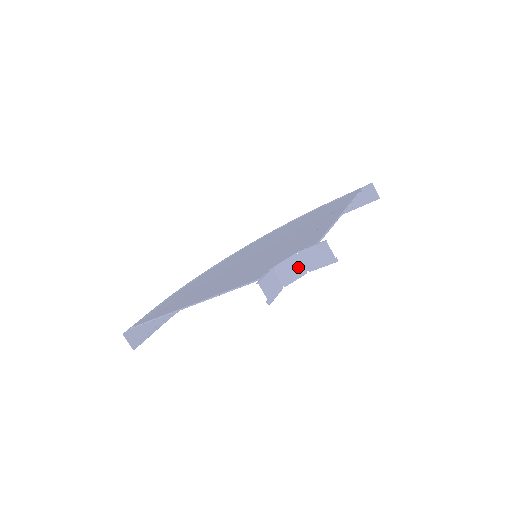
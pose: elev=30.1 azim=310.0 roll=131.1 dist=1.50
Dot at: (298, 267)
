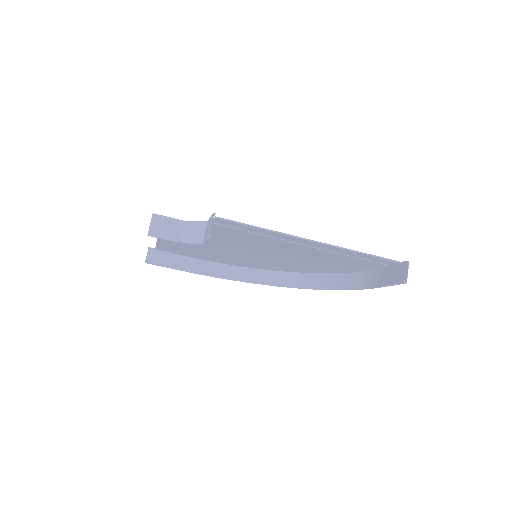
Dot at: (200, 233)
